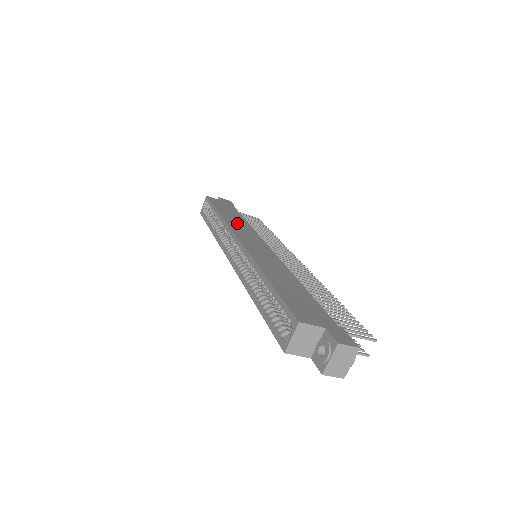
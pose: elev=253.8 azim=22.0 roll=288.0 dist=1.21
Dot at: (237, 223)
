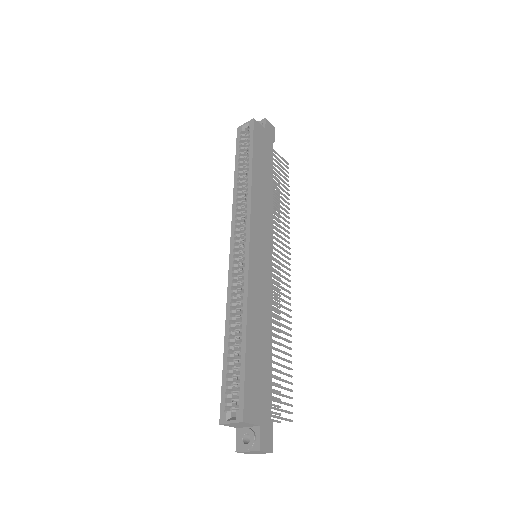
Dot at: (261, 197)
